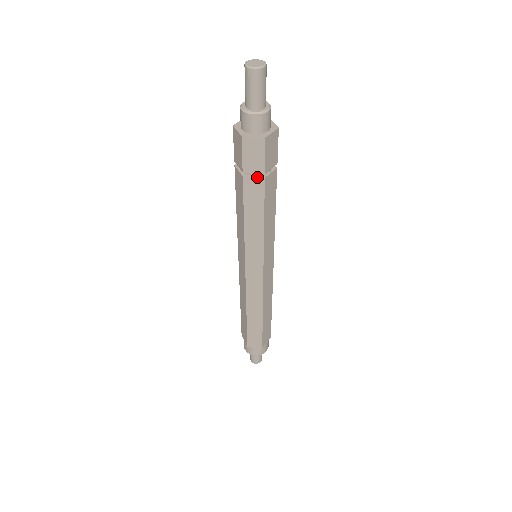
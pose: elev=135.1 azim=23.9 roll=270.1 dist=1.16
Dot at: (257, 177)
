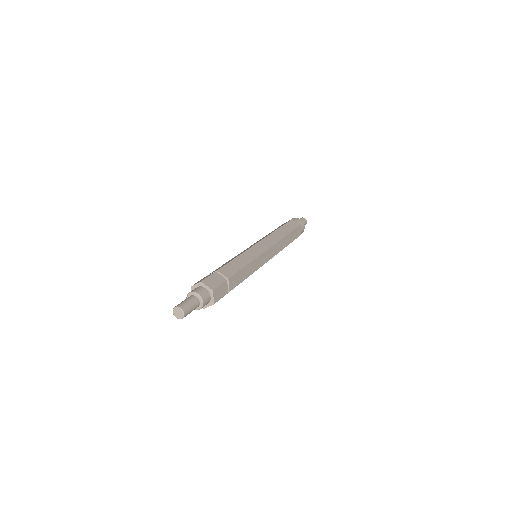
Dot at: occluded
